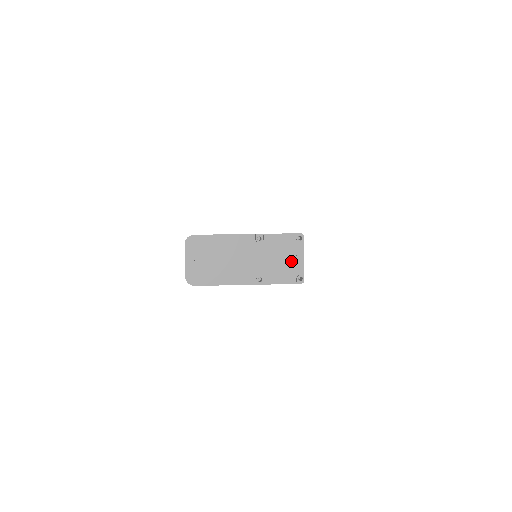
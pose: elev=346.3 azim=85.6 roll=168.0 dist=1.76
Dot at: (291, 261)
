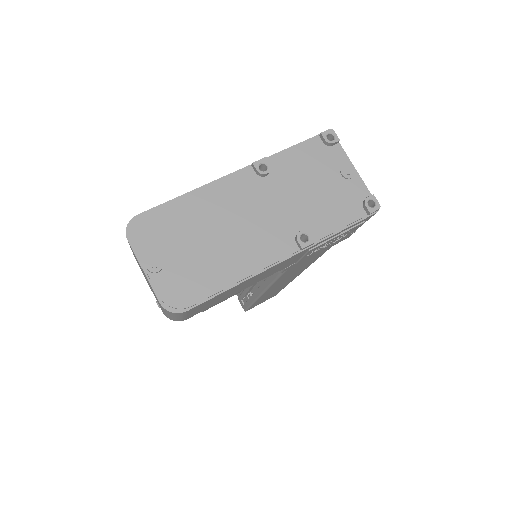
Dot at: (337, 182)
